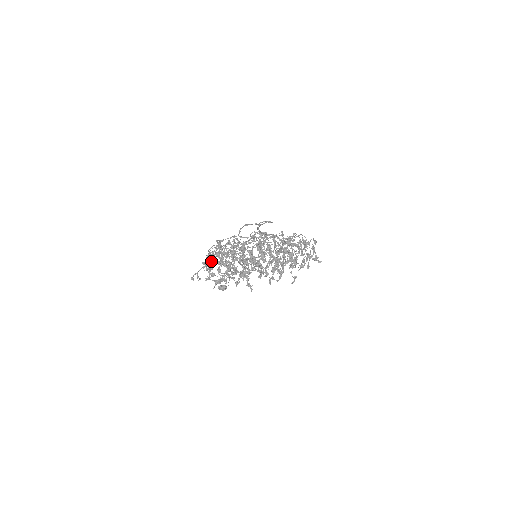
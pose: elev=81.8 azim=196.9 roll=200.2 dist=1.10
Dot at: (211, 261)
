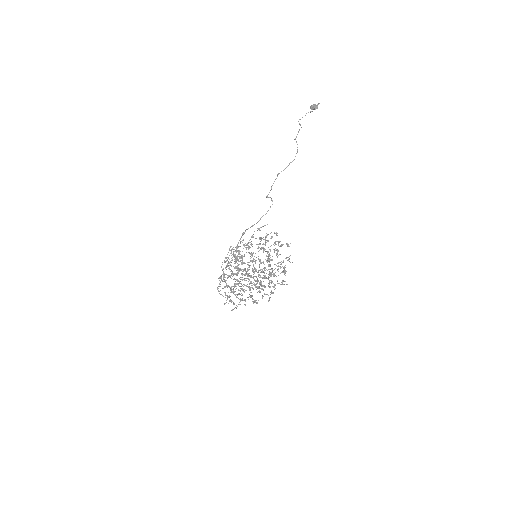
Dot at: occluded
